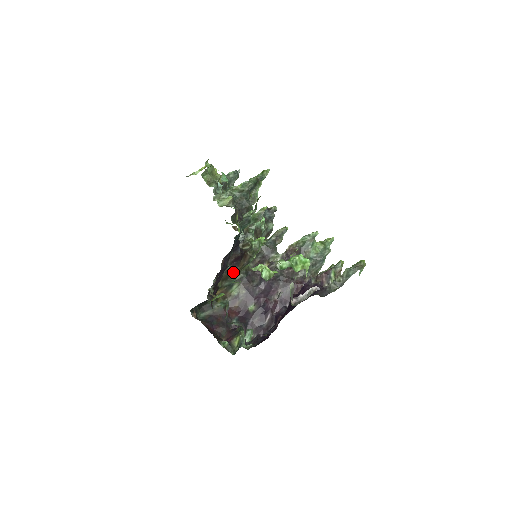
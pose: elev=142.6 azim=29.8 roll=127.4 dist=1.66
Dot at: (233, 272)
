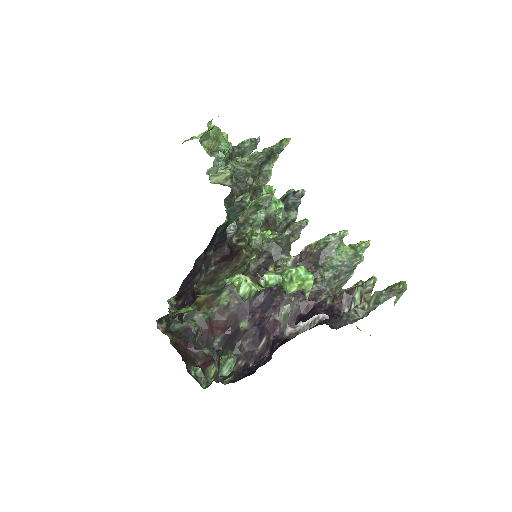
Dot at: (220, 275)
